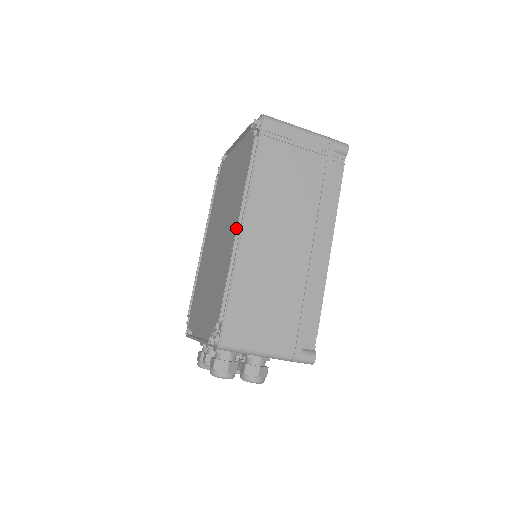
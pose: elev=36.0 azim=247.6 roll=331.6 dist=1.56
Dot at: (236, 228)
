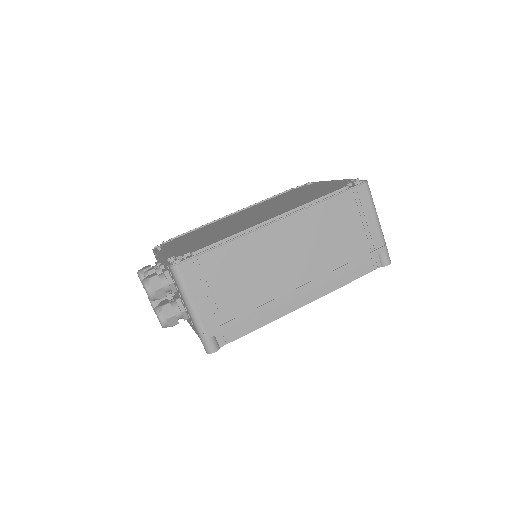
Dot at: occluded
